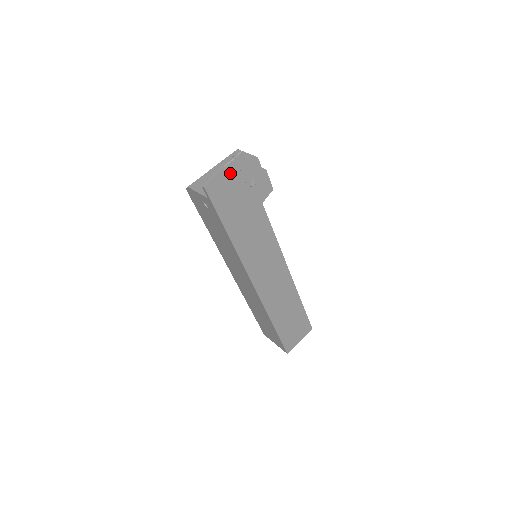
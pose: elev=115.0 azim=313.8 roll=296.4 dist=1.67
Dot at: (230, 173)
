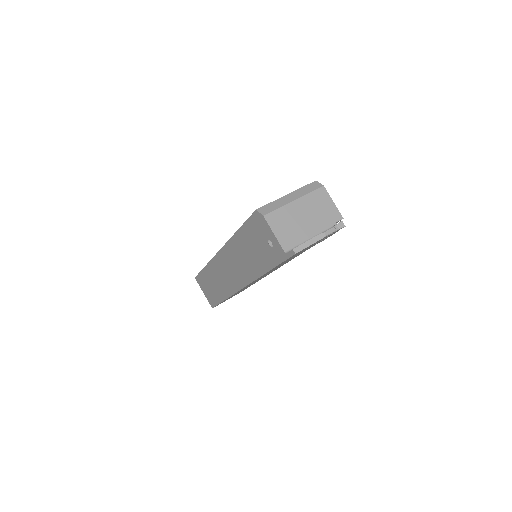
Dot at: occluded
